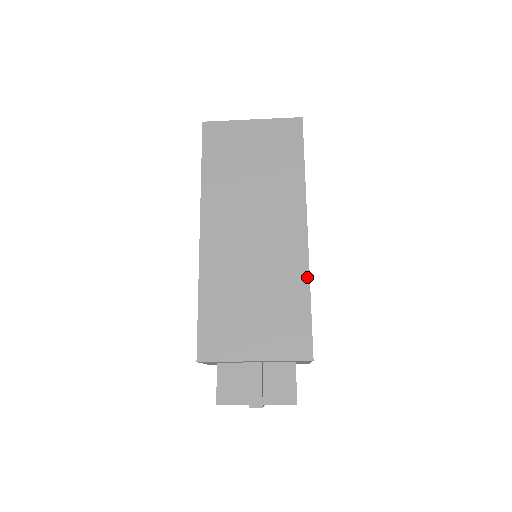
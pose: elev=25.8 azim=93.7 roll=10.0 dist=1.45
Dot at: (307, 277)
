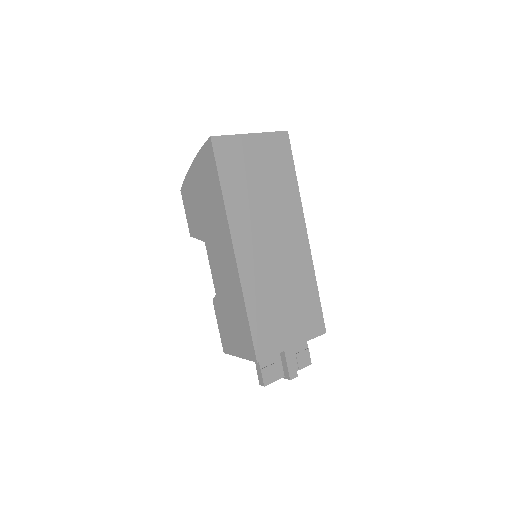
Dot at: (313, 273)
